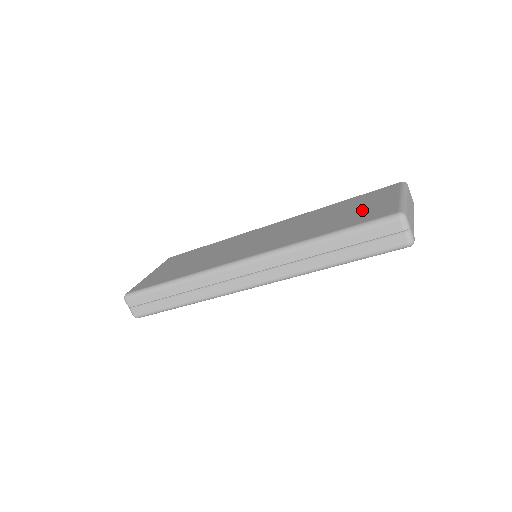
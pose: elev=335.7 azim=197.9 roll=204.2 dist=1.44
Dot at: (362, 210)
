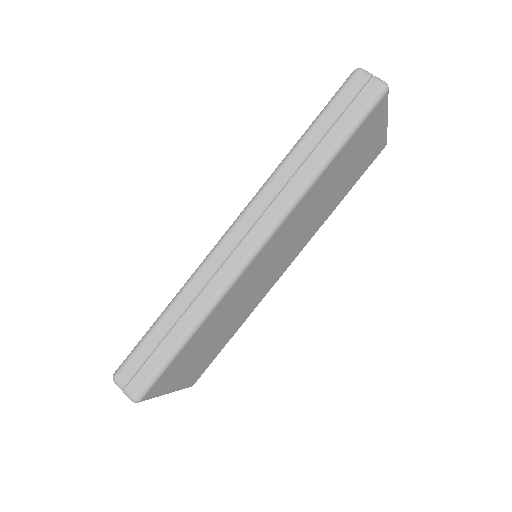
Dot at: occluded
